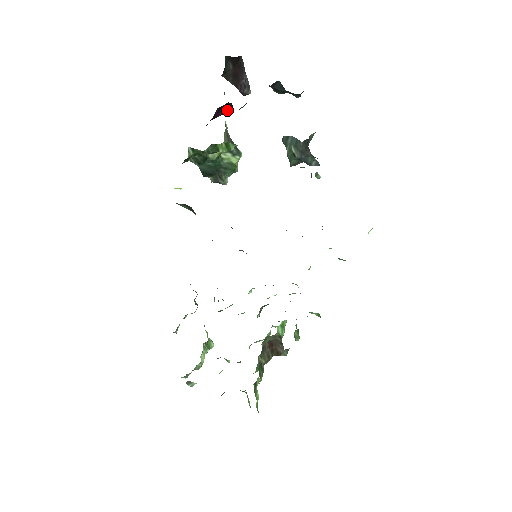
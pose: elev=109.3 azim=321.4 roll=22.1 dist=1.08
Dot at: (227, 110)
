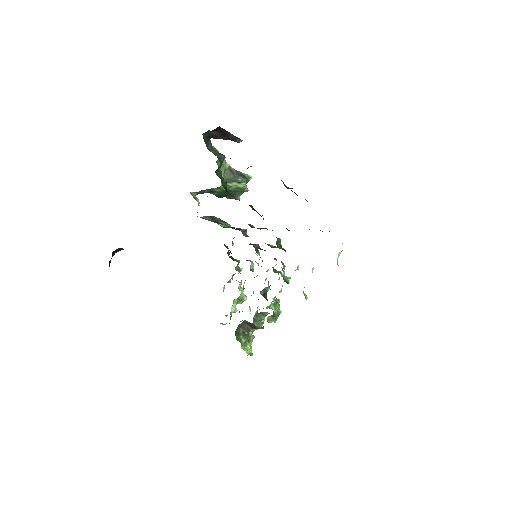
Dot at: (121, 249)
